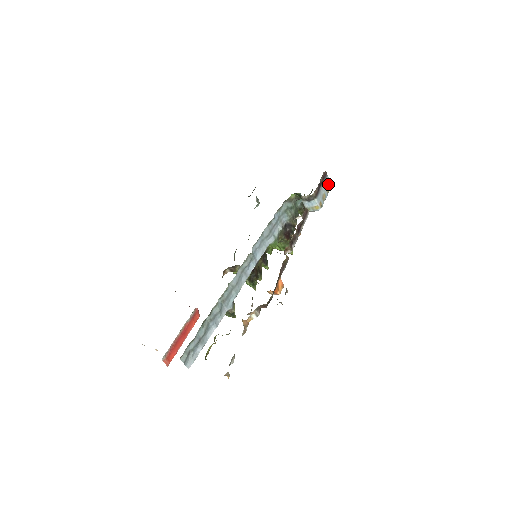
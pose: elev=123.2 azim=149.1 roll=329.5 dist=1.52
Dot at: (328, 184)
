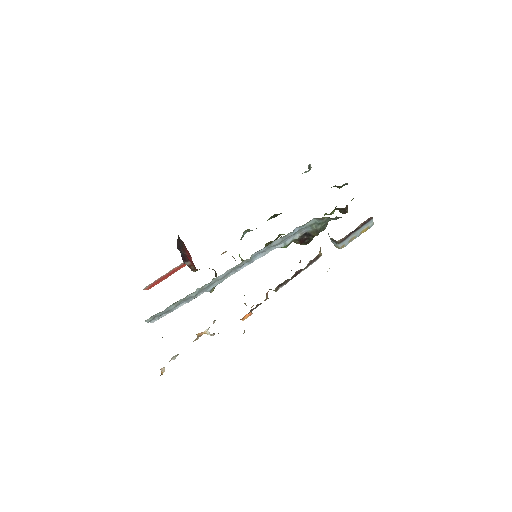
Dot at: (368, 226)
